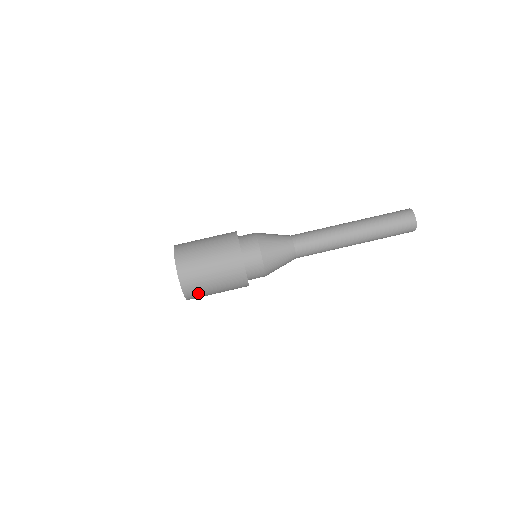
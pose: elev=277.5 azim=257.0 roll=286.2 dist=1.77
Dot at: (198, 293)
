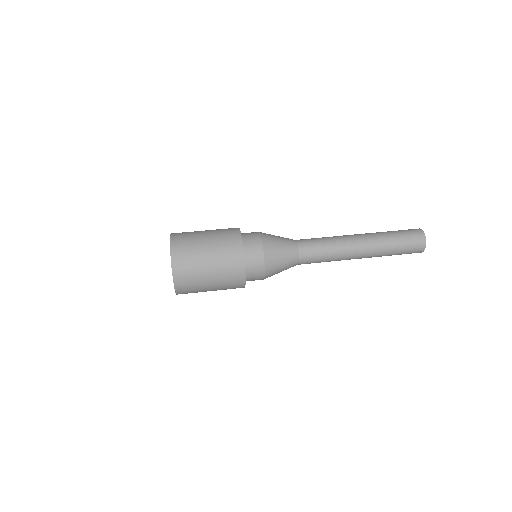
Dot at: (185, 245)
